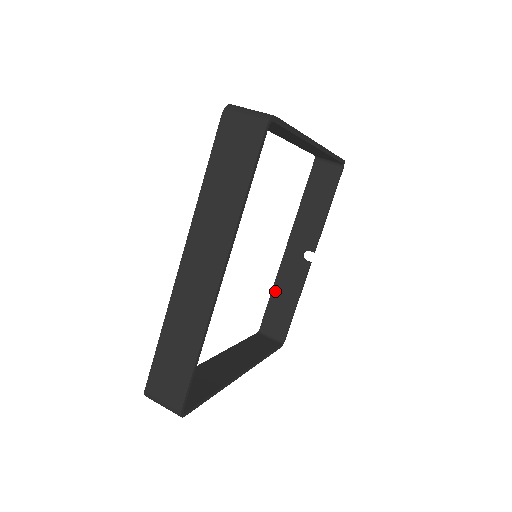
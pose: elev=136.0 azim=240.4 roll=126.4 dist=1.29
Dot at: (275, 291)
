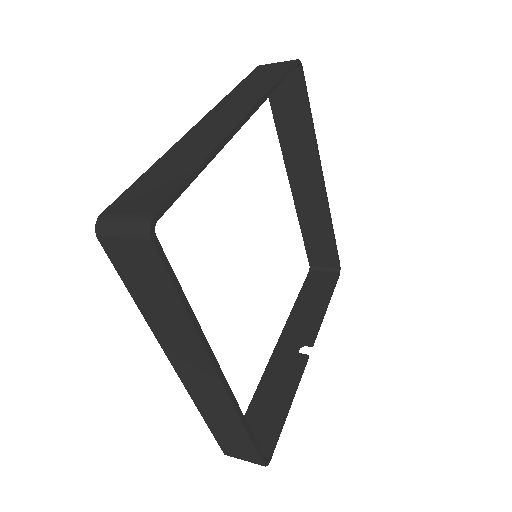
Dot at: (259, 393)
